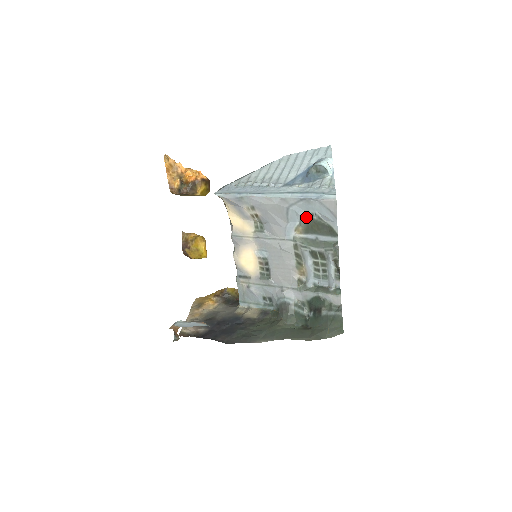
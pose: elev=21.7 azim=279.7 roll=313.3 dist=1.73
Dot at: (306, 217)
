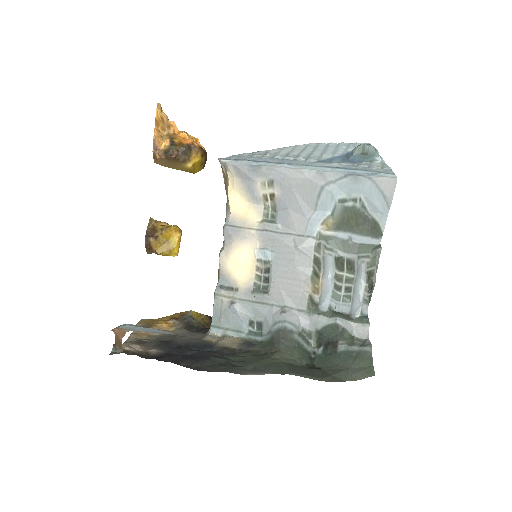
Dot at: (345, 203)
